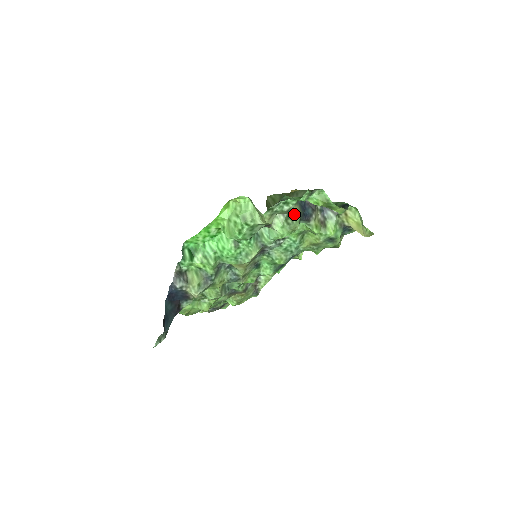
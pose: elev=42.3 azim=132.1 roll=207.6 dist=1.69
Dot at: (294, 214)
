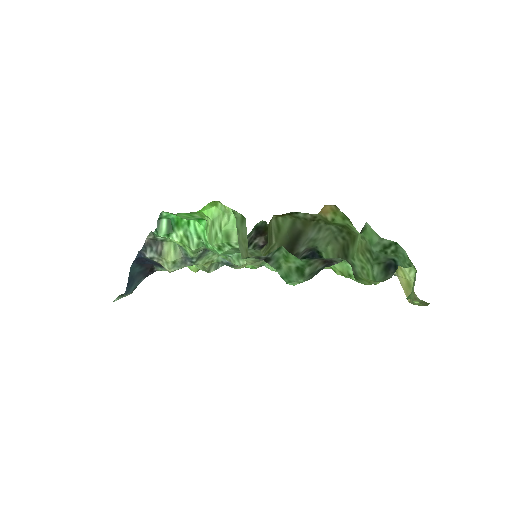
Dot at: occluded
